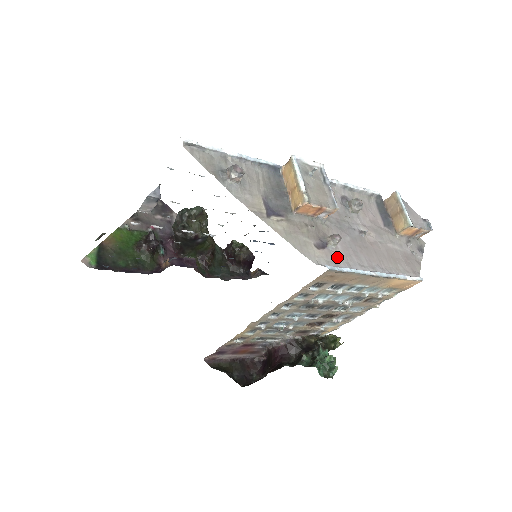
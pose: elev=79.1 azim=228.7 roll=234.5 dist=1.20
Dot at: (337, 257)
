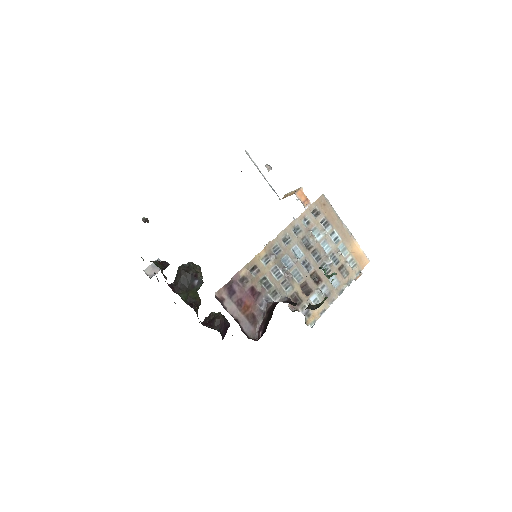
Dot at: occluded
